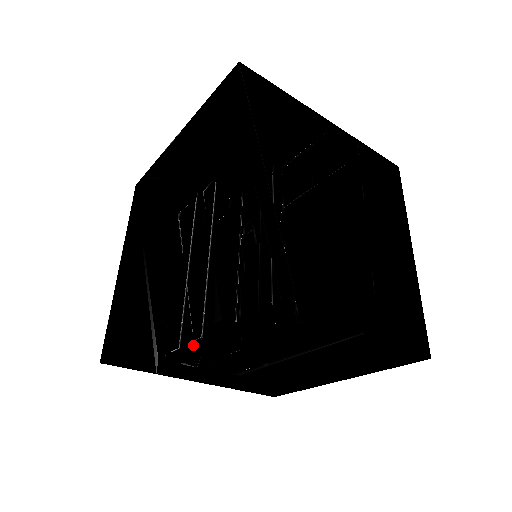
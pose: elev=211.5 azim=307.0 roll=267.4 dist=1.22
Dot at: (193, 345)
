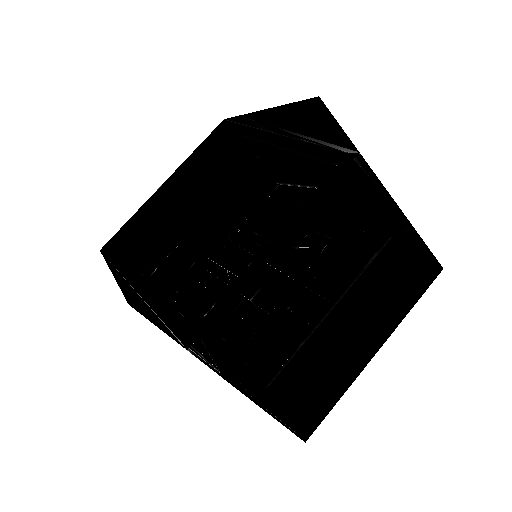
Dot at: (243, 275)
